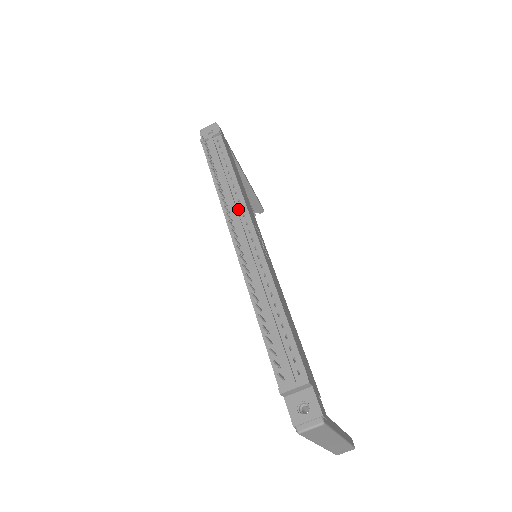
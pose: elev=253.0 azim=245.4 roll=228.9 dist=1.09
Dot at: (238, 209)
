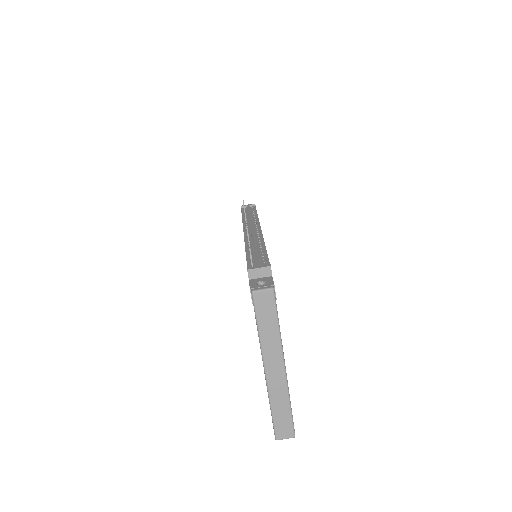
Dot at: (253, 223)
